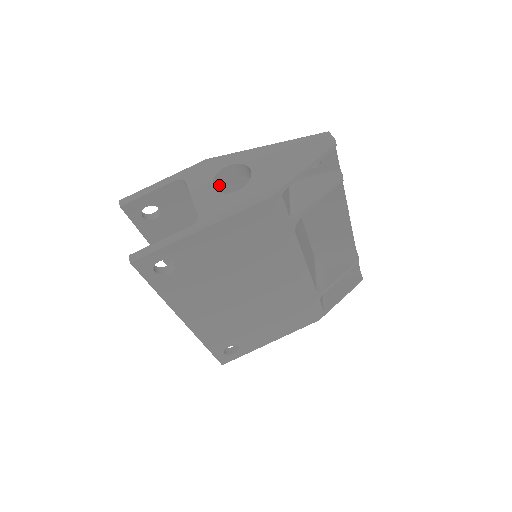
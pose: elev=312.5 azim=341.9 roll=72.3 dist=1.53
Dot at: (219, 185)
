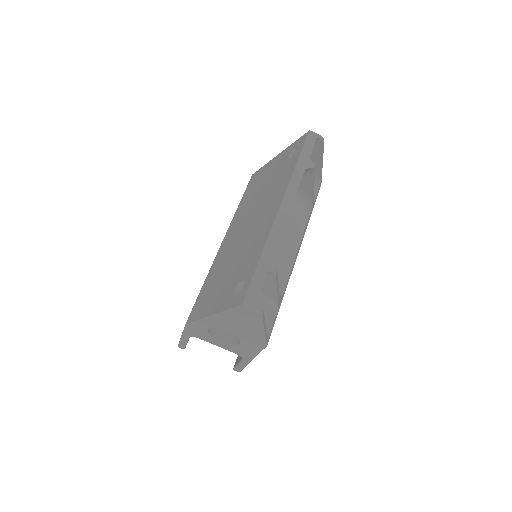
Dot at: occluded
